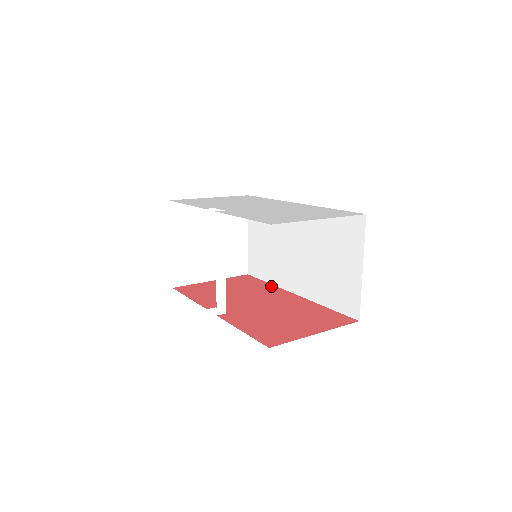
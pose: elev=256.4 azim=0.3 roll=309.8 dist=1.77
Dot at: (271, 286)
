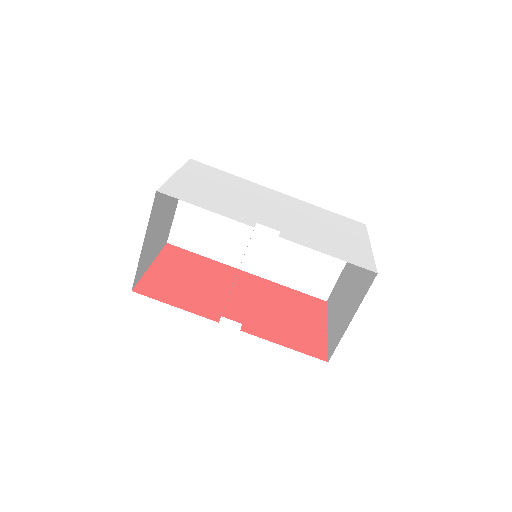
Dot at: (215, 263)
